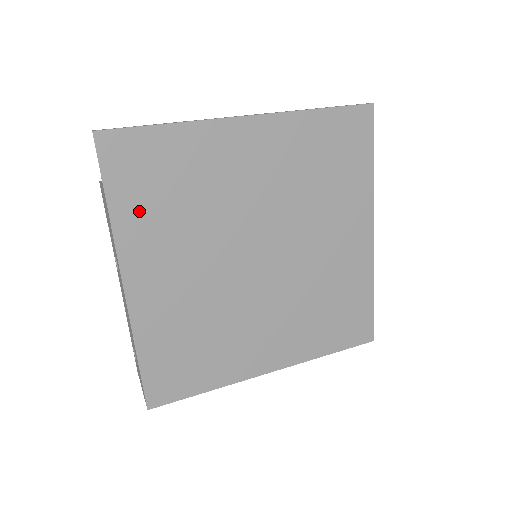
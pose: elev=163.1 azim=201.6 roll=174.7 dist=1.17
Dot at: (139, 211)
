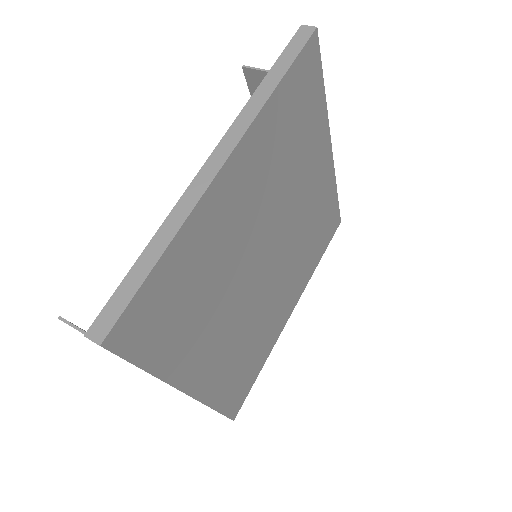
Dot at: (174, 344)
